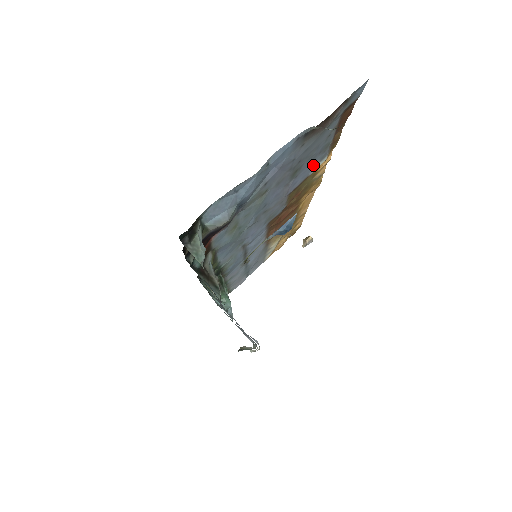
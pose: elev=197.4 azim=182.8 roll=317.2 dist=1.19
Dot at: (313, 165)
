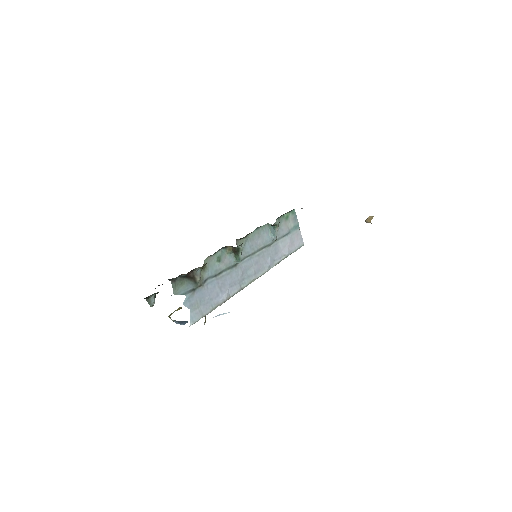
Dot at: occluded
